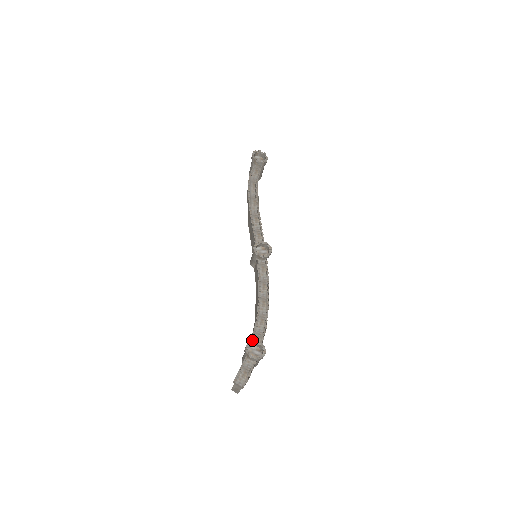
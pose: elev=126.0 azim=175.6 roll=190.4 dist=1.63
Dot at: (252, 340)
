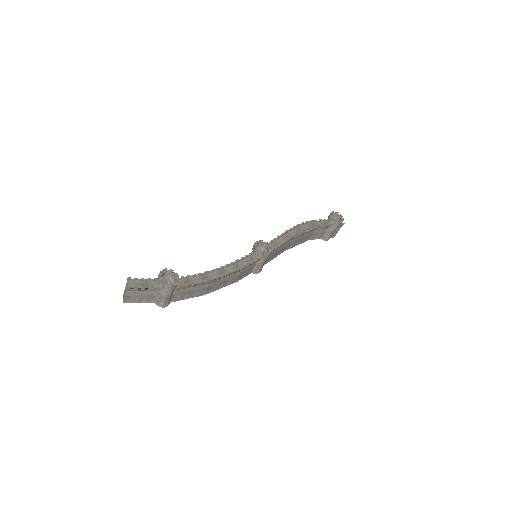
Dot at: occluded
